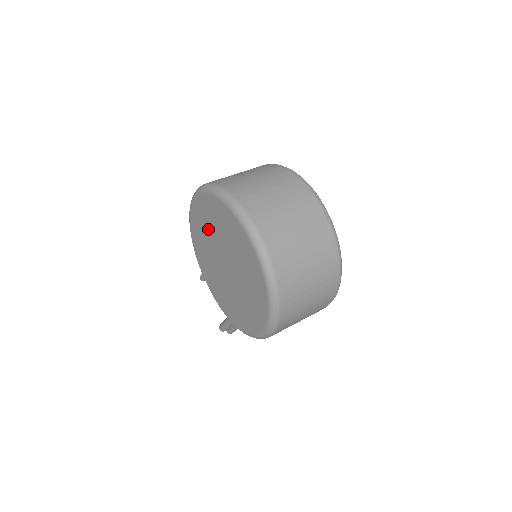
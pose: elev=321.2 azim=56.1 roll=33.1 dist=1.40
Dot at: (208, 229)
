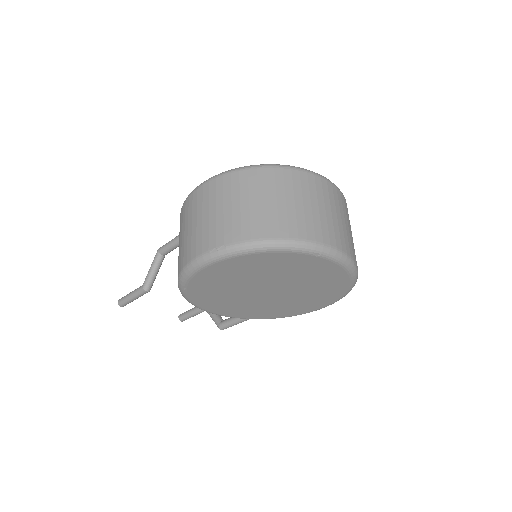
Dot at: (239, 278)
